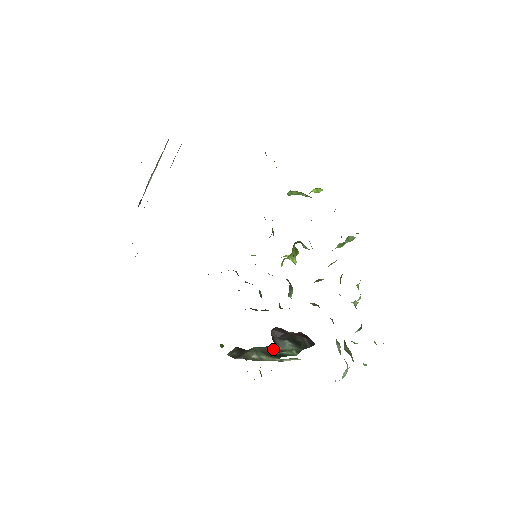
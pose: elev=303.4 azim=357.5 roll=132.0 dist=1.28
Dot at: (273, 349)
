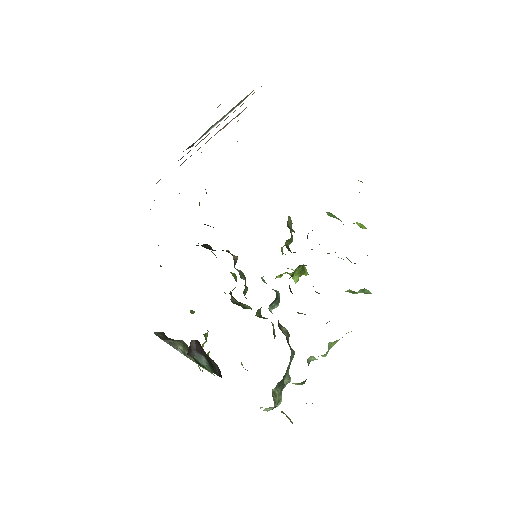
Dot at: occluded
